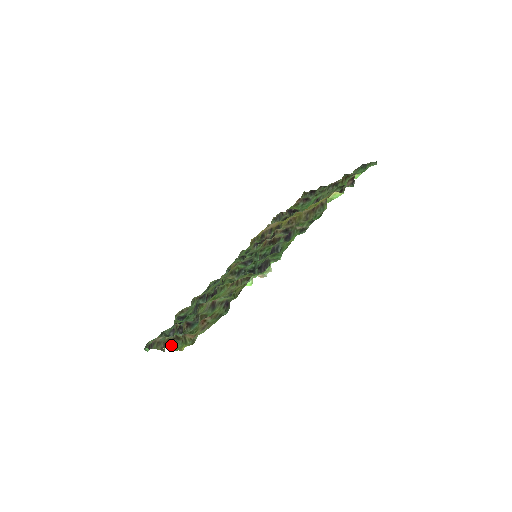
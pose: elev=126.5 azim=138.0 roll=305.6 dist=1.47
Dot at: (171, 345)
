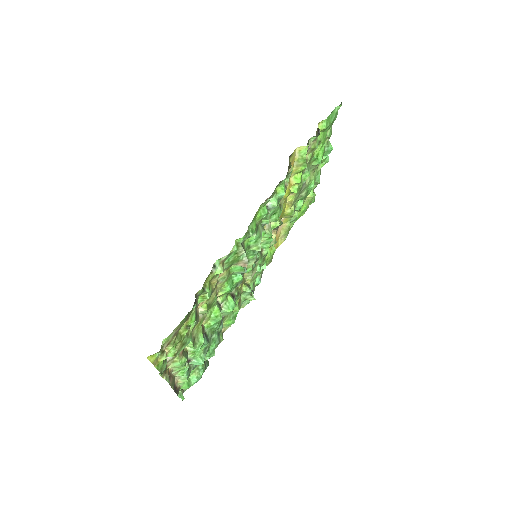
Dot at: occluded
